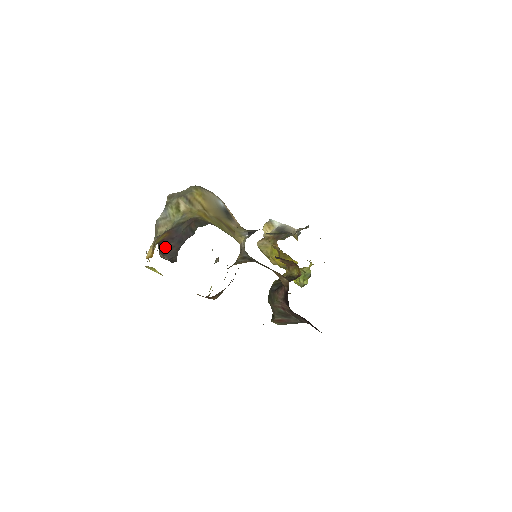
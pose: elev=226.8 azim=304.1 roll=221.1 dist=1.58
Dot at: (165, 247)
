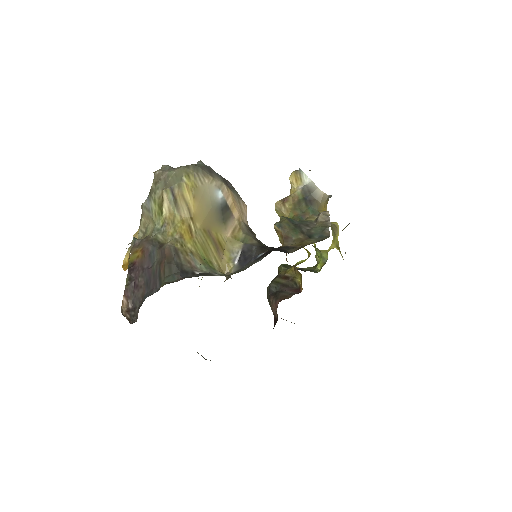
Dot at: (133, 282)
